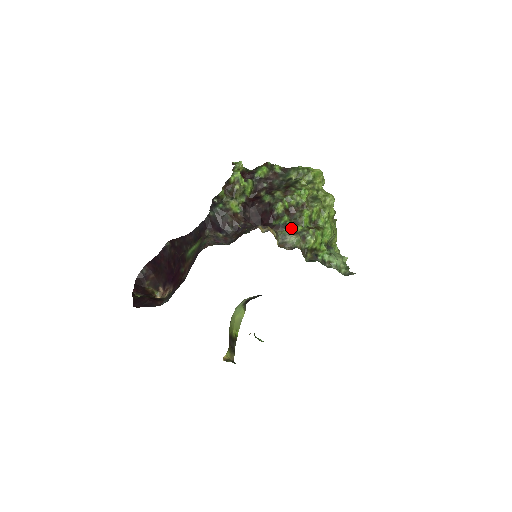
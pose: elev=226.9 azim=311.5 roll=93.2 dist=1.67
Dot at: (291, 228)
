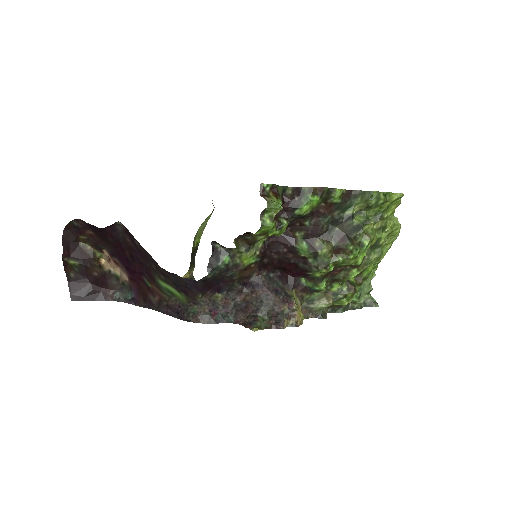
Dot at: occluded
